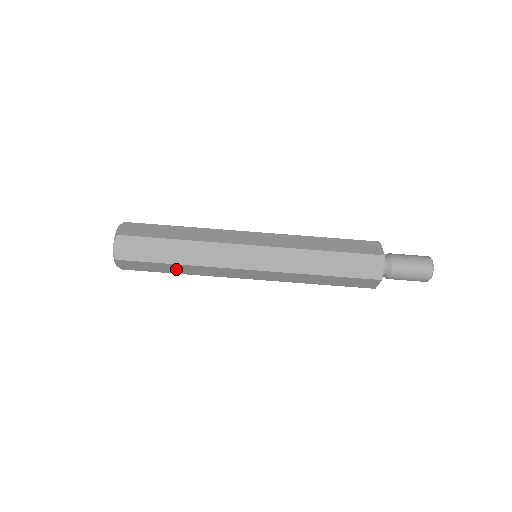
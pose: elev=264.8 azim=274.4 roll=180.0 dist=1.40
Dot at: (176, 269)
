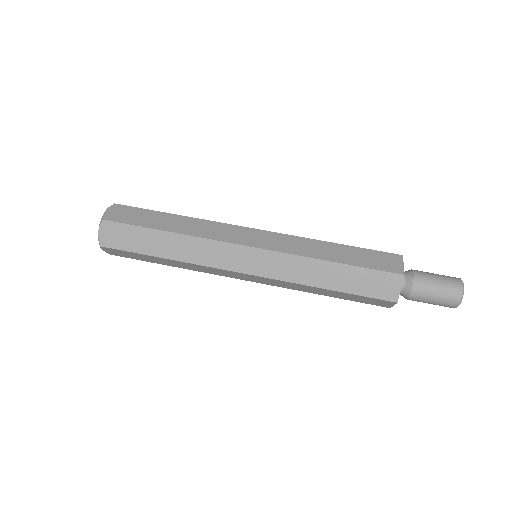
Dot at: (164, 245)
